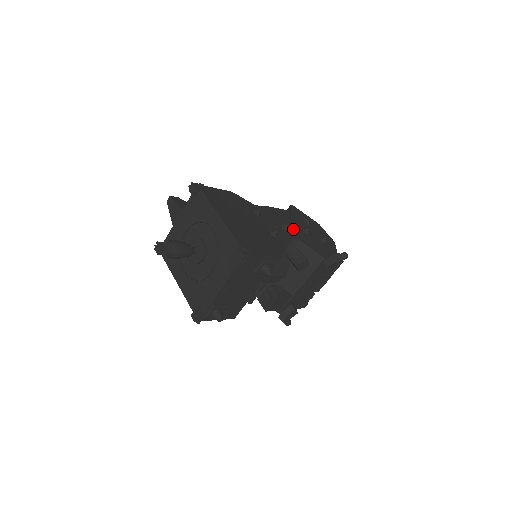
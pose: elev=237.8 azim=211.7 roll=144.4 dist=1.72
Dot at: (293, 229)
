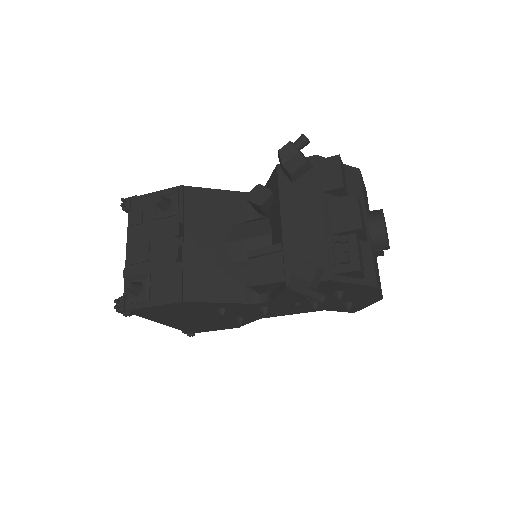
Dot at: occluded
